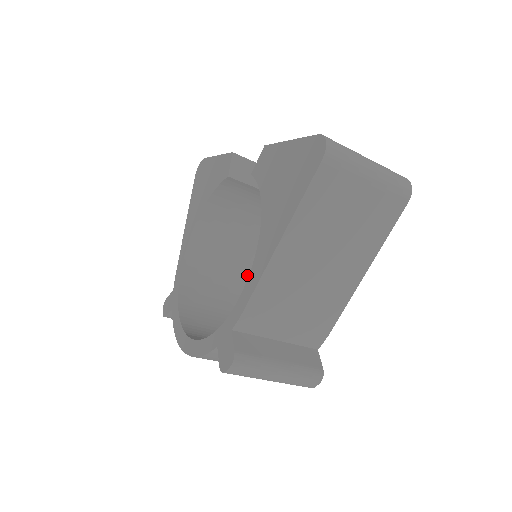
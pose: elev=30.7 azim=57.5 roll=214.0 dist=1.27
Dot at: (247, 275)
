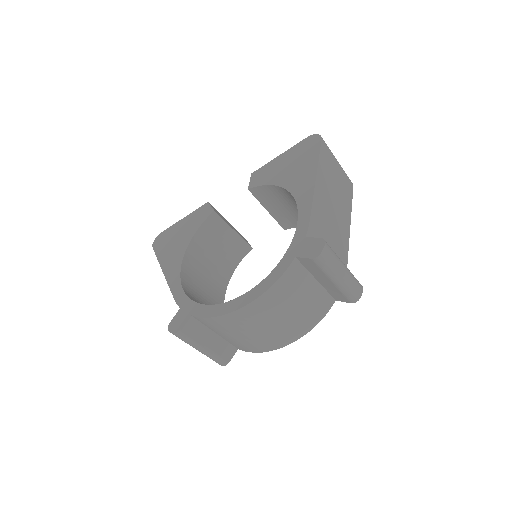
Dot at: occluded
